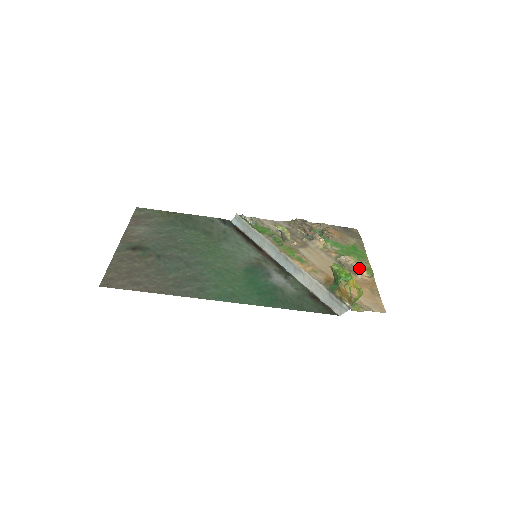
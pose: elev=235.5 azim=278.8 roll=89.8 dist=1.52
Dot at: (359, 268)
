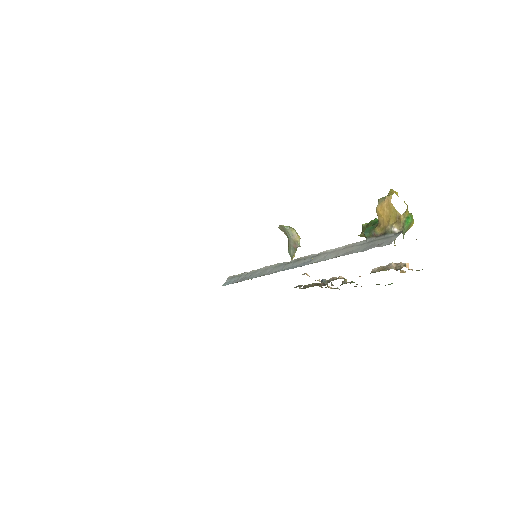
Dot at: (400, 264)
